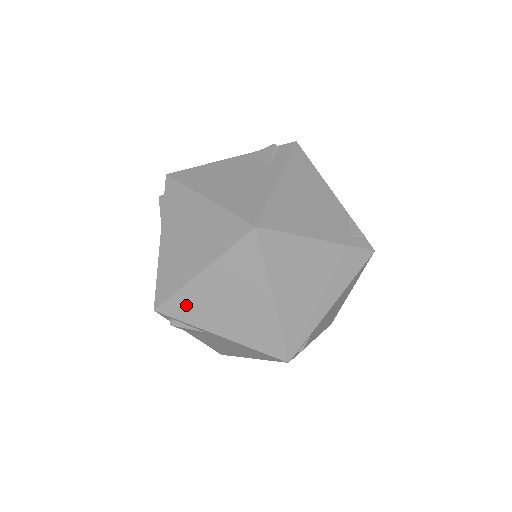
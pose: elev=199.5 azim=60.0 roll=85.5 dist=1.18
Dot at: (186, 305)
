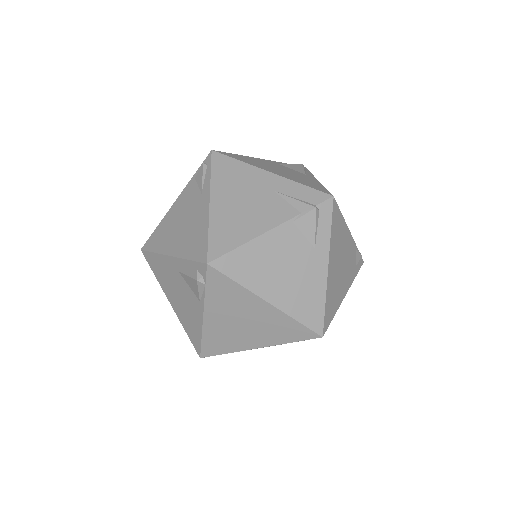
Dot at: occluded
